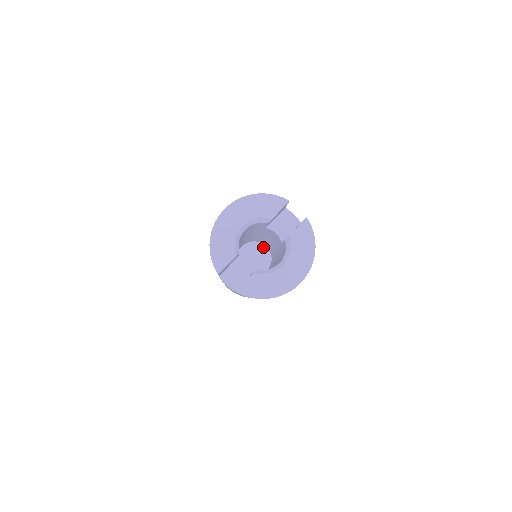
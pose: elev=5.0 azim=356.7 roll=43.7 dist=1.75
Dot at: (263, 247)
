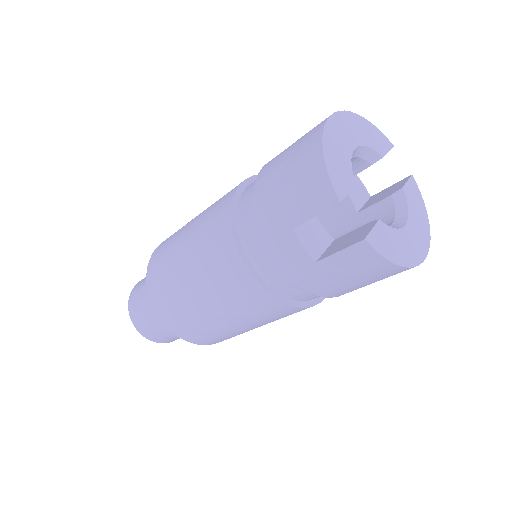
Dot at: occluded
